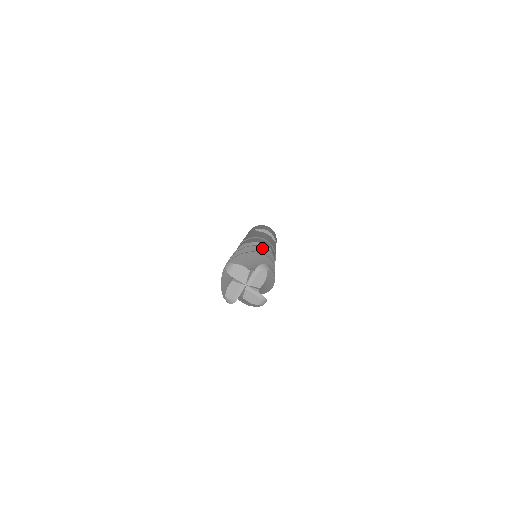
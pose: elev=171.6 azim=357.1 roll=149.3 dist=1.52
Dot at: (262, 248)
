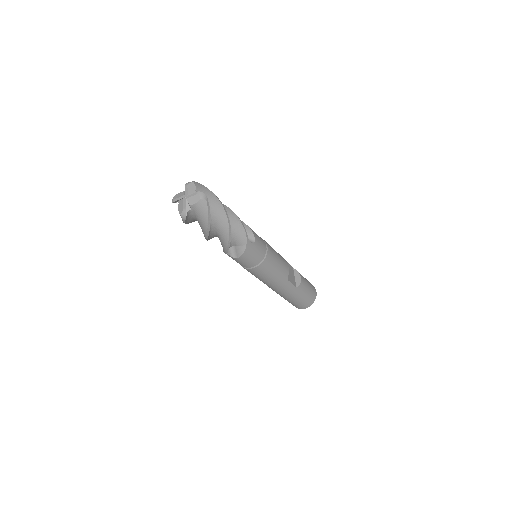
Dot at: (240, 222)
